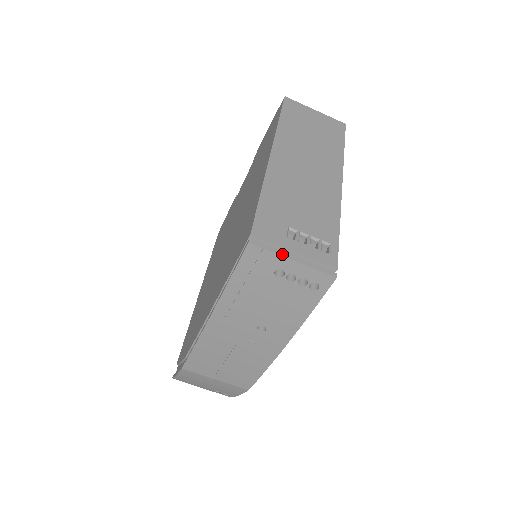
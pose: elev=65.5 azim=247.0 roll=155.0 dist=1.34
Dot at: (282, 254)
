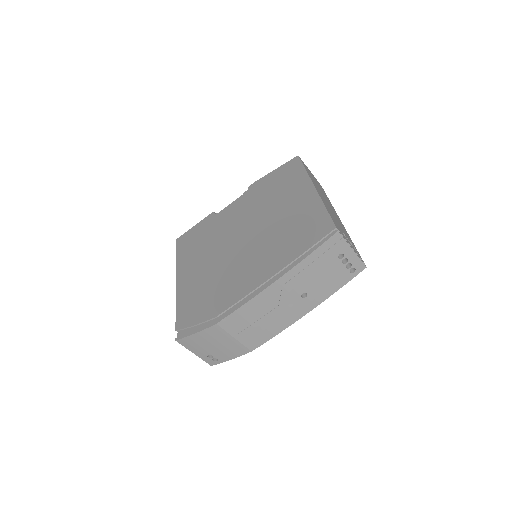
Dot at: occluded
